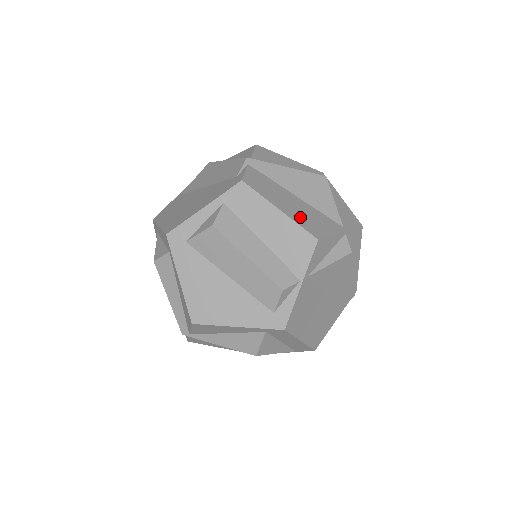
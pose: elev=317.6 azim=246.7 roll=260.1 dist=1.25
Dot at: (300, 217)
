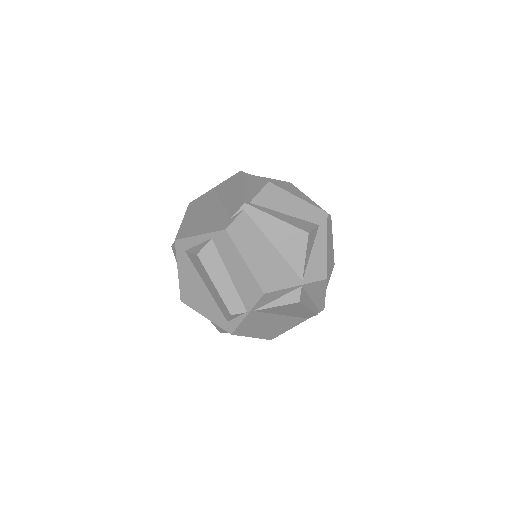
Dot at: (261, 269)
